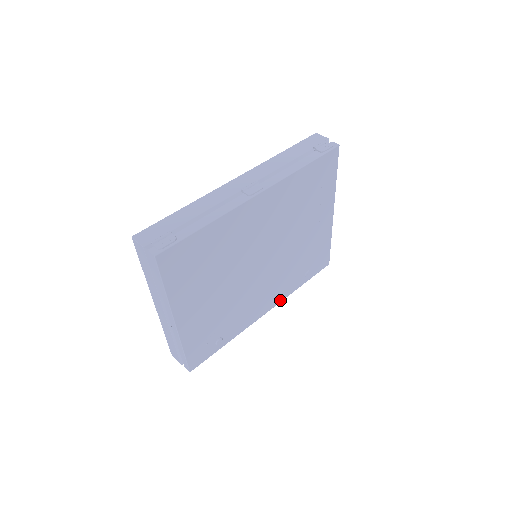
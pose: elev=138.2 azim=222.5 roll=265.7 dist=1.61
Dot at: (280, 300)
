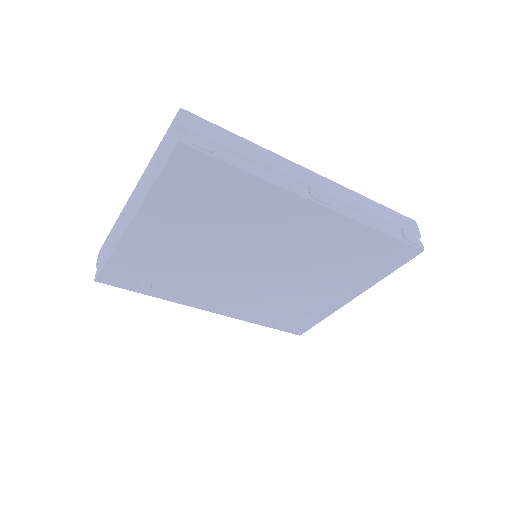
Dot at: (231, 315)
